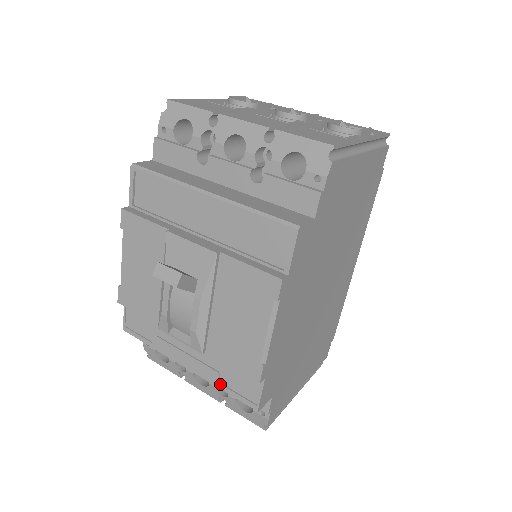
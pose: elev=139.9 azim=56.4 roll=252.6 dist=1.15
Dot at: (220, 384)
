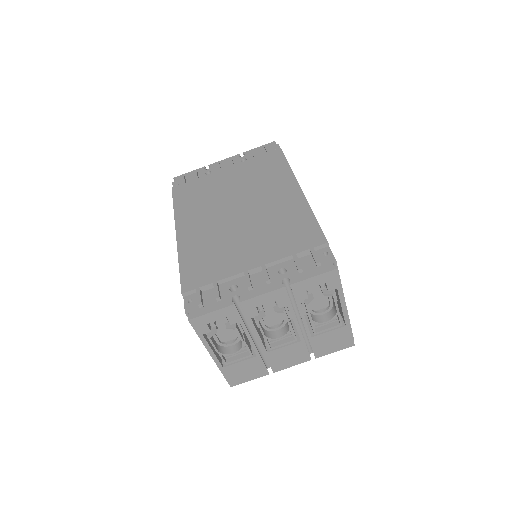
Dot at: occluded
